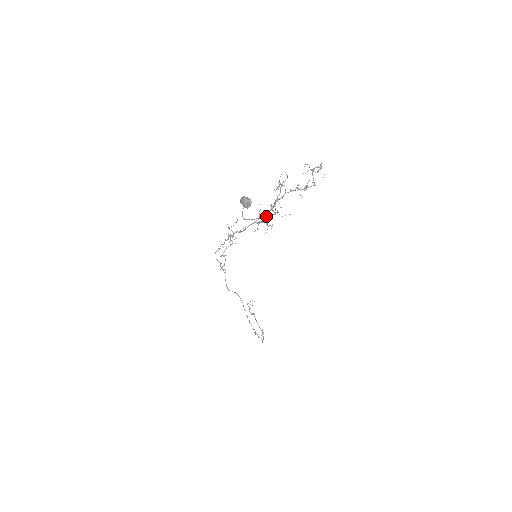
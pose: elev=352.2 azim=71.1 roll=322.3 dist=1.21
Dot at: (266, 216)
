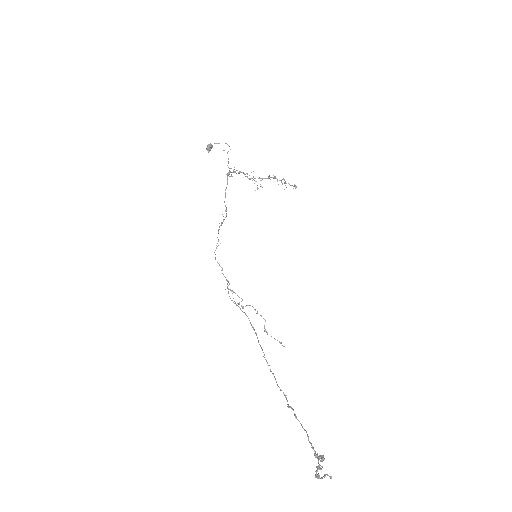
Dot at: occluded
